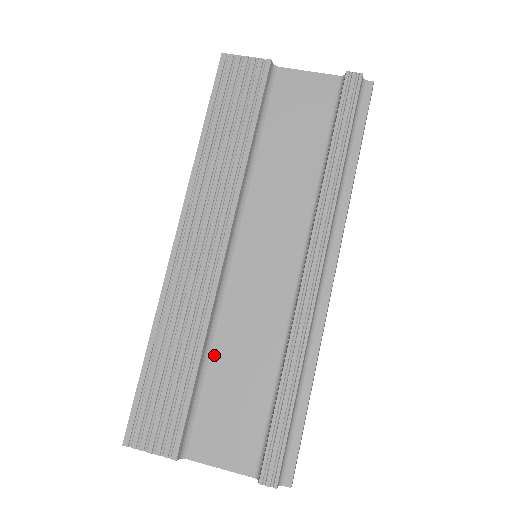
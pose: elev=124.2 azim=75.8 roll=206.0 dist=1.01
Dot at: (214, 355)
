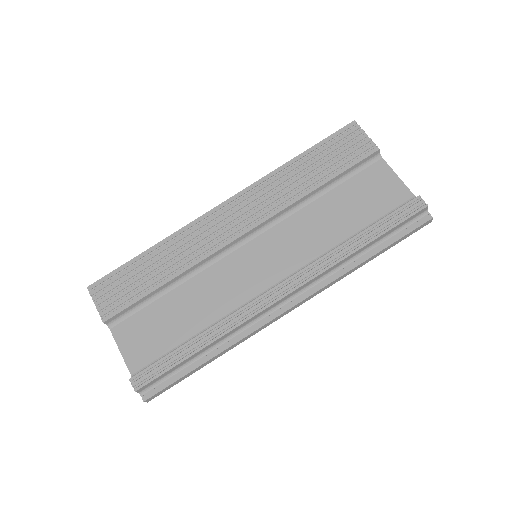
Dot at: (178, 288)
